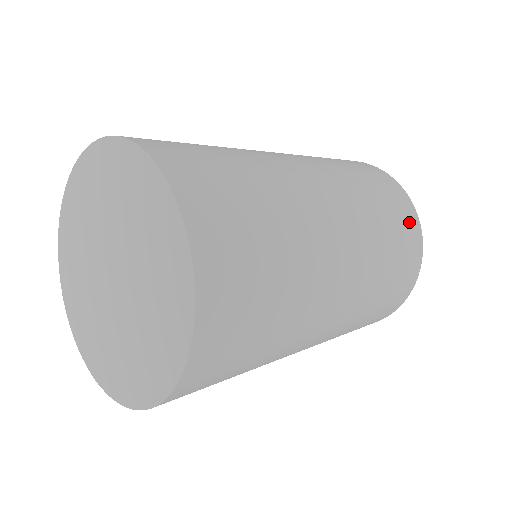
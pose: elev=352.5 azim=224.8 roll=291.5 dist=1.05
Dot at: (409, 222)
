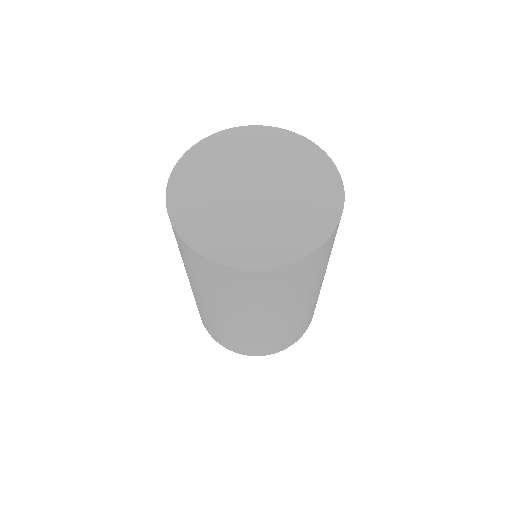
Dot at: occluded
